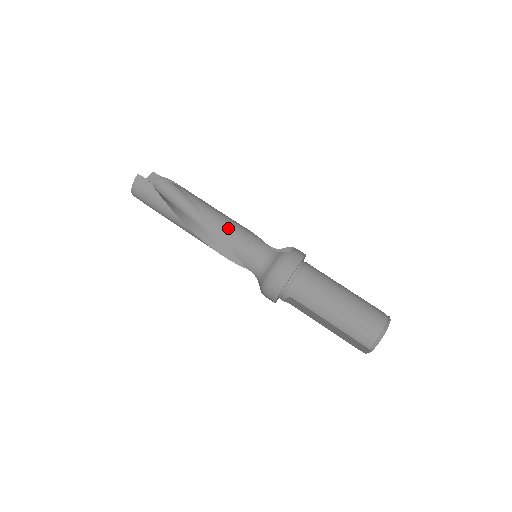
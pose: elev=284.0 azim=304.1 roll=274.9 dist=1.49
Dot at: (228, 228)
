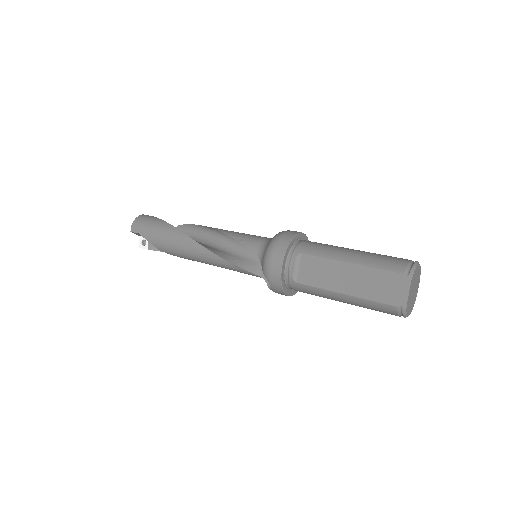
Dot at: occluded
